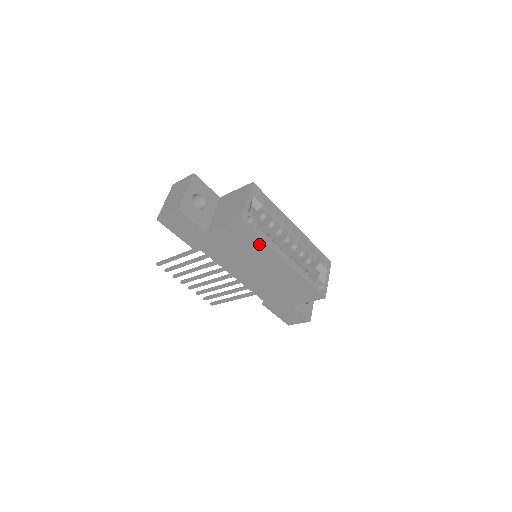
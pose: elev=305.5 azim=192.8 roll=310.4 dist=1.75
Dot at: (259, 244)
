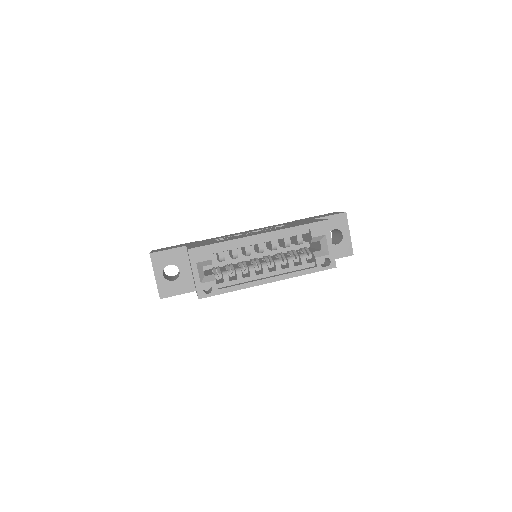
Dot at: occluded
